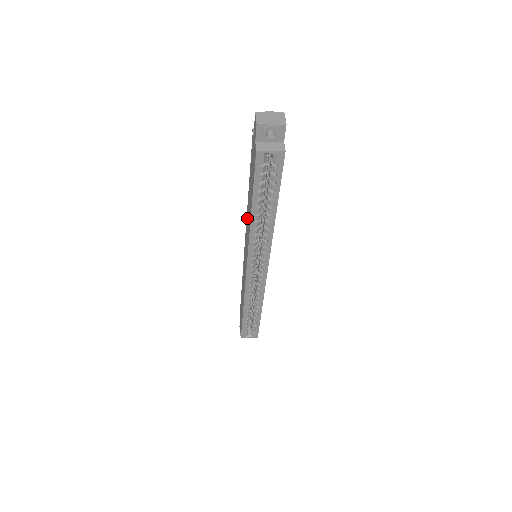
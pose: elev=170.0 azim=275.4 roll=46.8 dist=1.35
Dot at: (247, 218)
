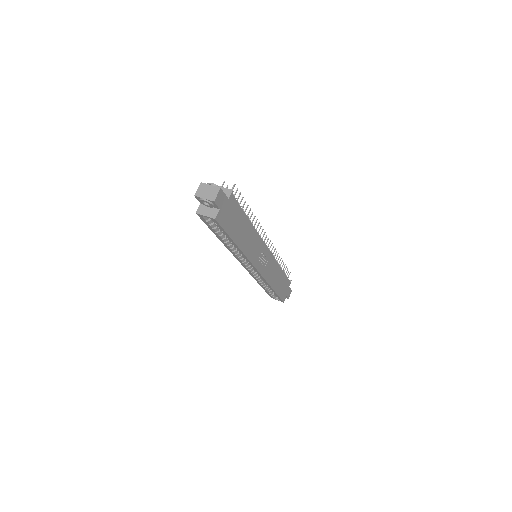
Dot at: occluded
